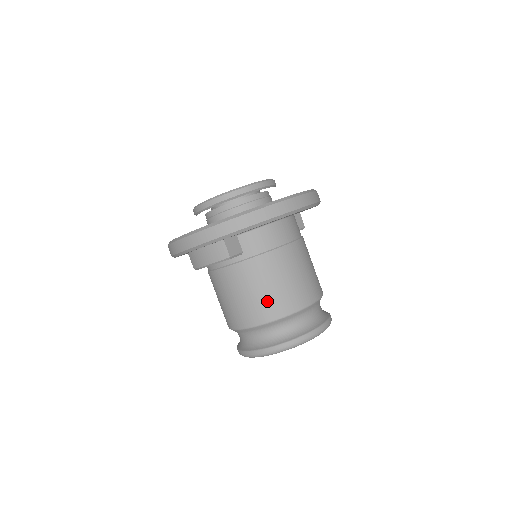
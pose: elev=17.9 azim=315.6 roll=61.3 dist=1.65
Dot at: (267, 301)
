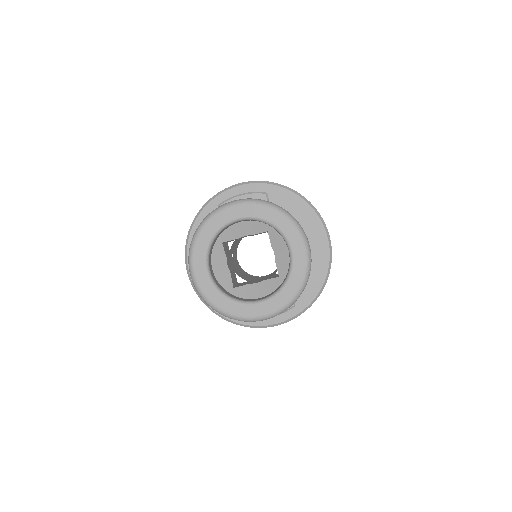
Dot at: occluded
